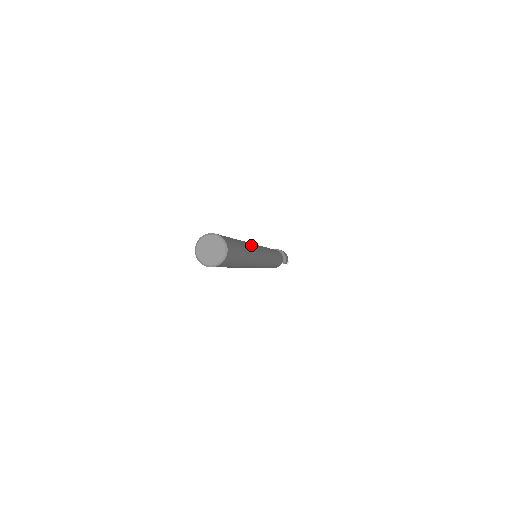
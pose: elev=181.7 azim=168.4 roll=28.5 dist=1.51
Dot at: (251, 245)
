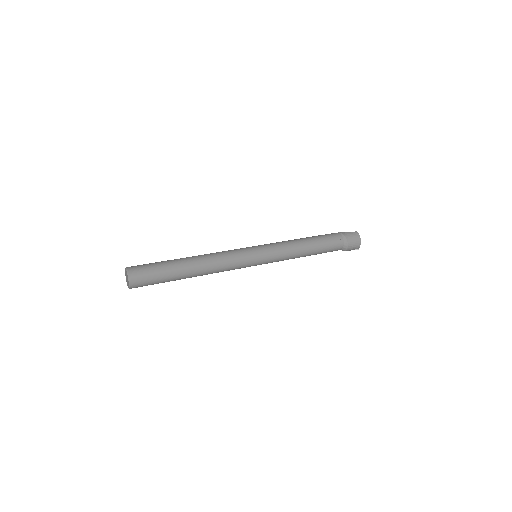
Dot at: (212, 266)
